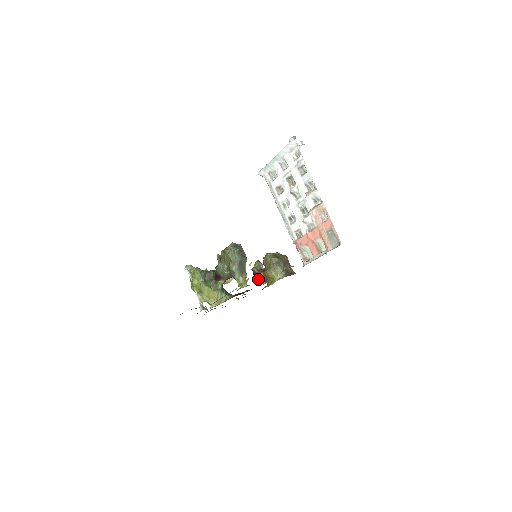
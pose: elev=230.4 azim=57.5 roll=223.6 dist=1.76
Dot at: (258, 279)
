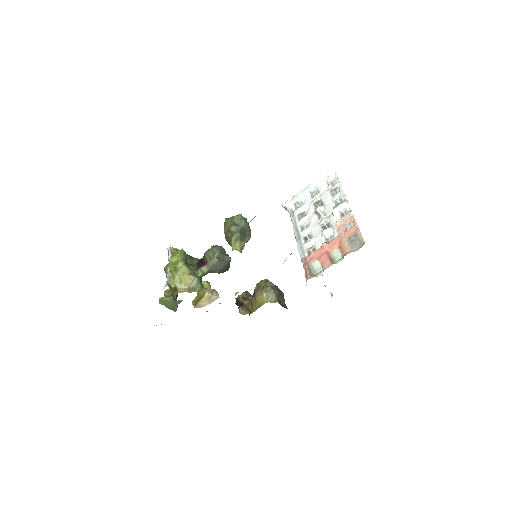
Dot at: (240, 307)
